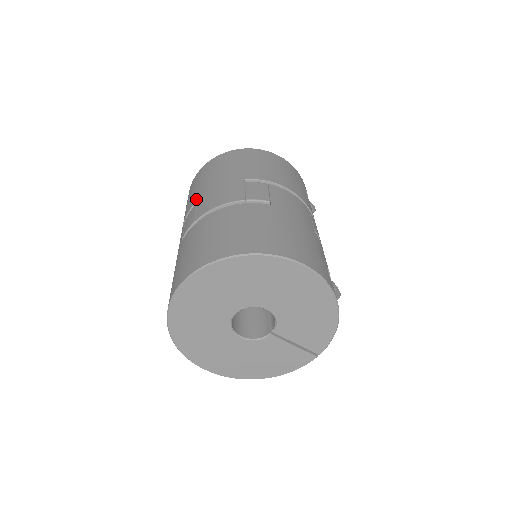
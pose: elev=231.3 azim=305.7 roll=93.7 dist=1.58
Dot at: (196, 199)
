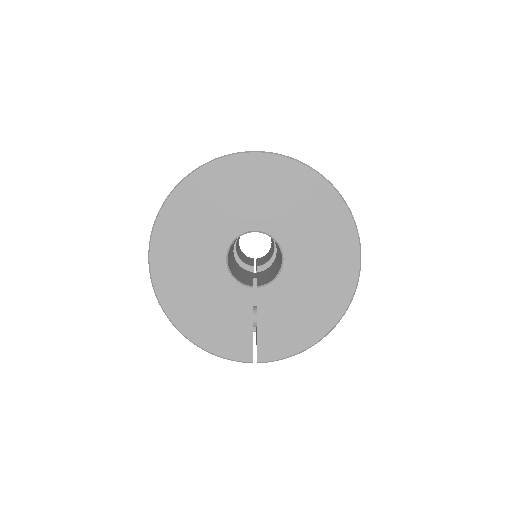
Dot at: occluded
